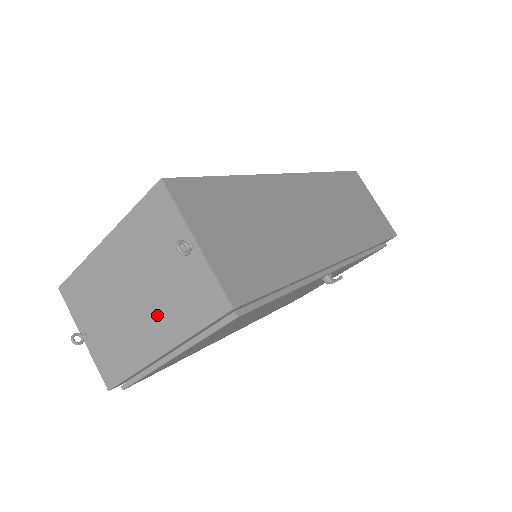
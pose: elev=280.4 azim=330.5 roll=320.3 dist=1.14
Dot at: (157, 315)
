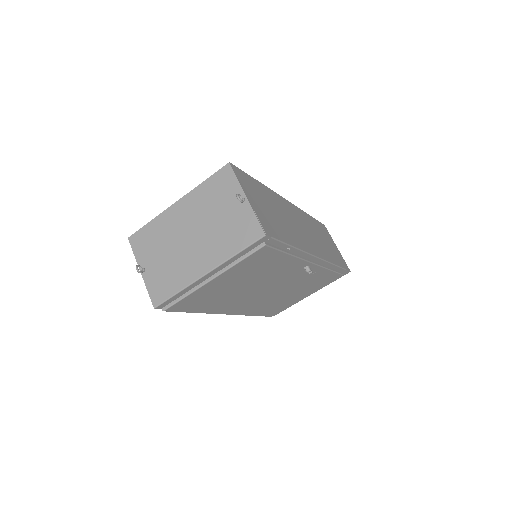
Dot at: (209, 246)
